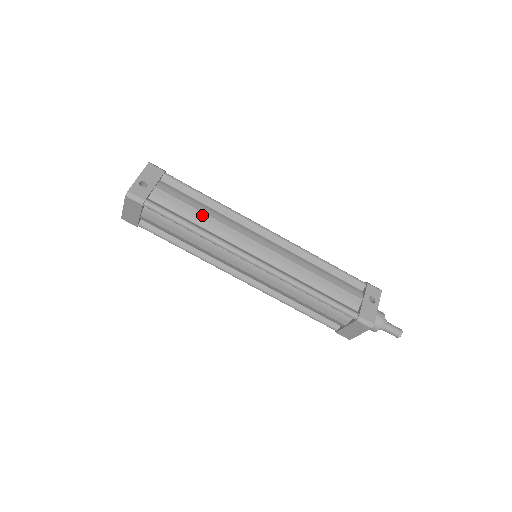
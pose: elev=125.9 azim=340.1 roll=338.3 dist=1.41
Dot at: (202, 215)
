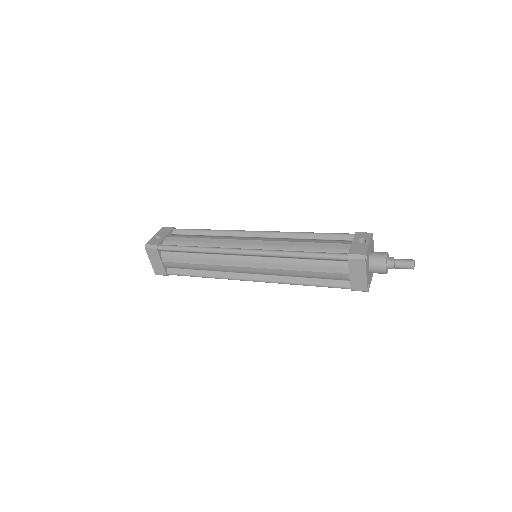
Dot at: (201, 240)
